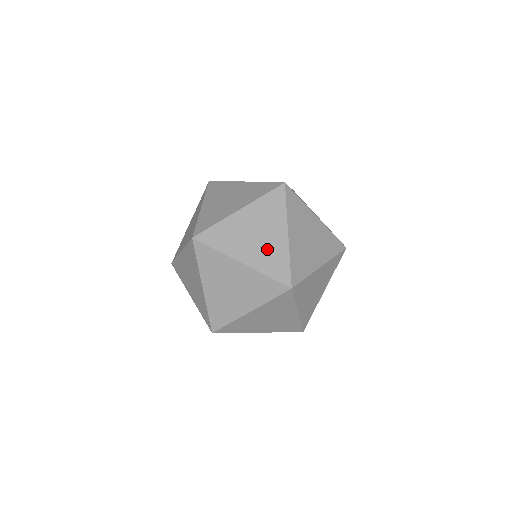
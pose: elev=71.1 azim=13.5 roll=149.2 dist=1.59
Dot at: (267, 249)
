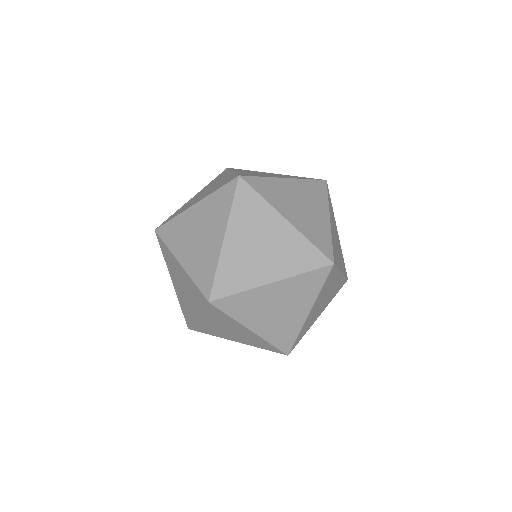
Dot at: (311, 220)
